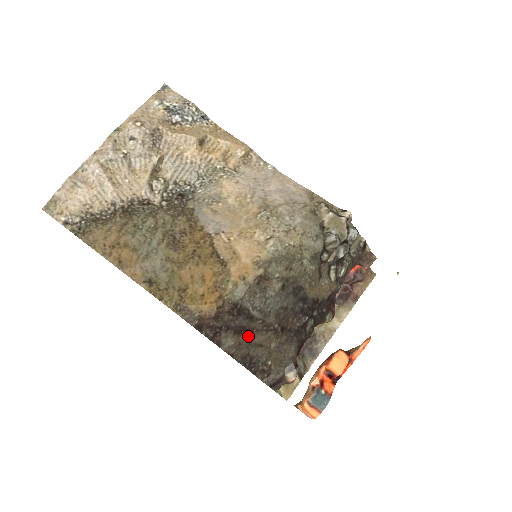
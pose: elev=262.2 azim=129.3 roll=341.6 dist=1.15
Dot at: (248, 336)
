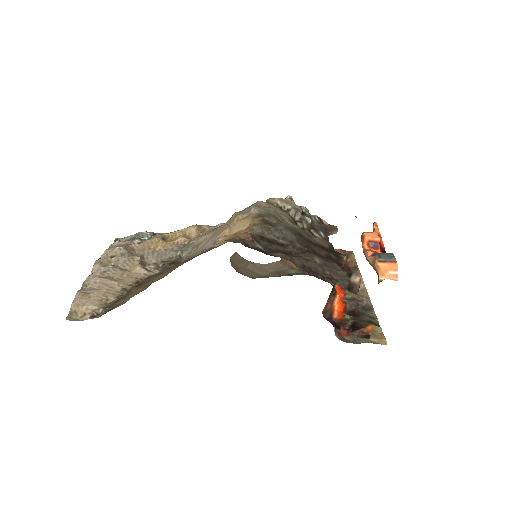
Dot at: (291, 255)
